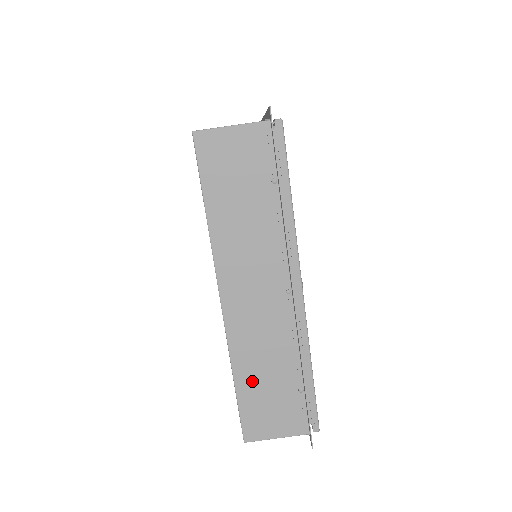
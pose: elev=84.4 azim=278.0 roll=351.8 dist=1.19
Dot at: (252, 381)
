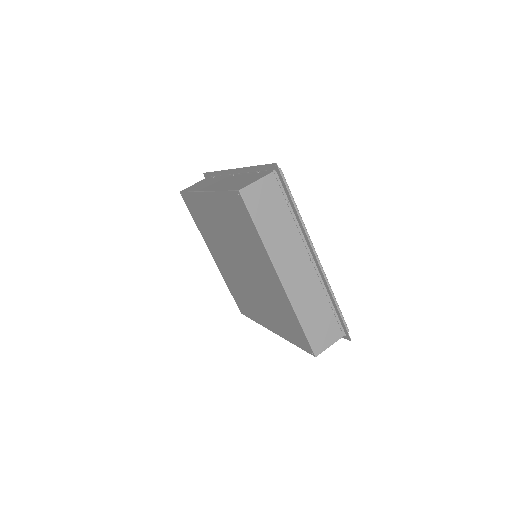
Dot at: (231, 186)
